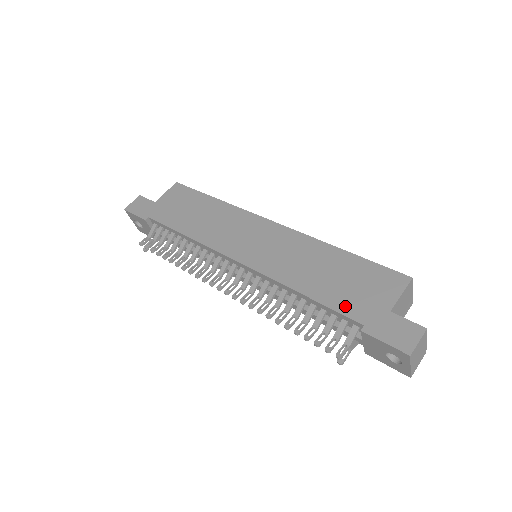
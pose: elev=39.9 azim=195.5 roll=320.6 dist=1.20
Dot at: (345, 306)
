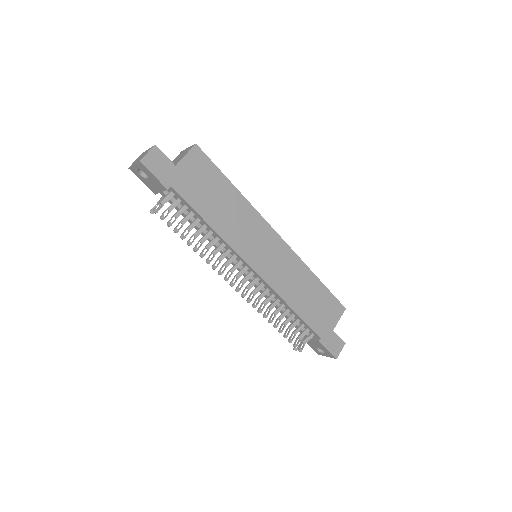
Dot at: (314, 324)
